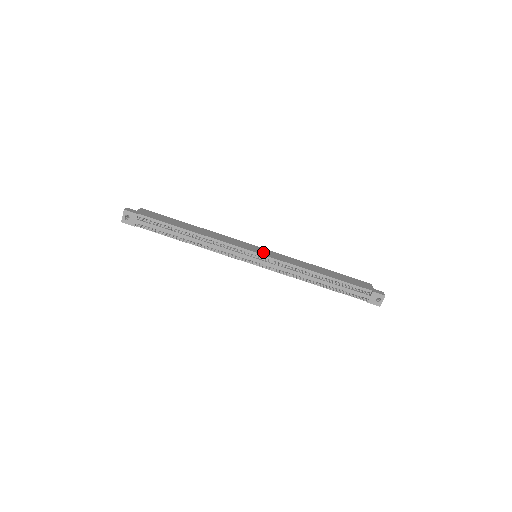
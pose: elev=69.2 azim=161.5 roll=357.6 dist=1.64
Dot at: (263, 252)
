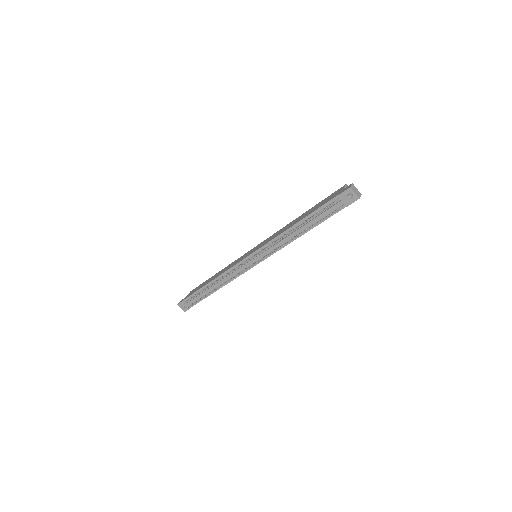
Dot at: (254, 250)
